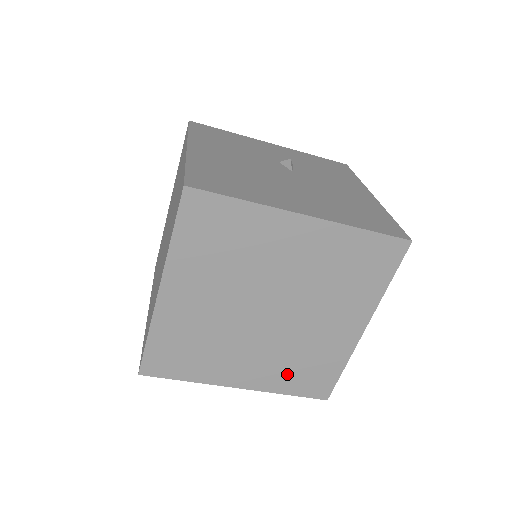
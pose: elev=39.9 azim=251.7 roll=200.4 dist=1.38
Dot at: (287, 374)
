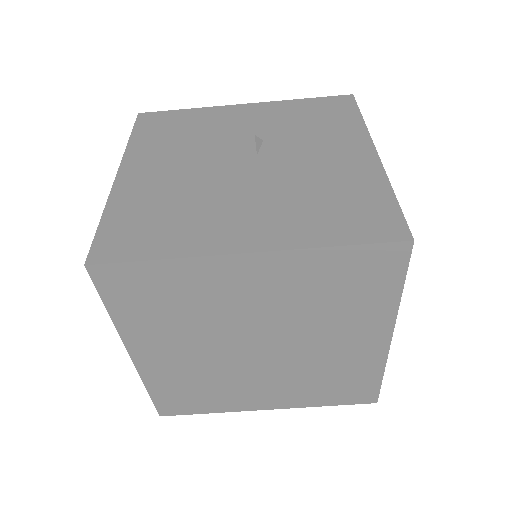
Dot at: (316, 391)
